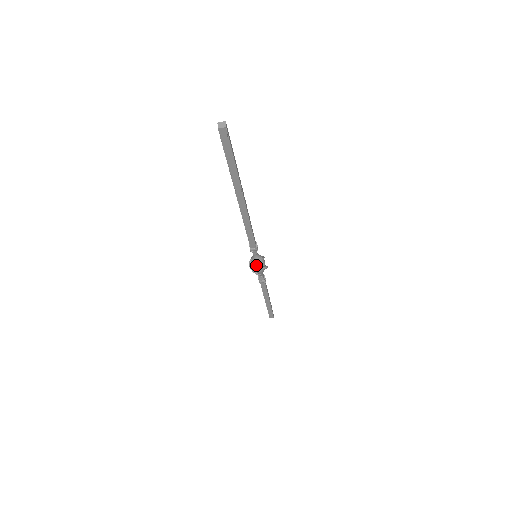
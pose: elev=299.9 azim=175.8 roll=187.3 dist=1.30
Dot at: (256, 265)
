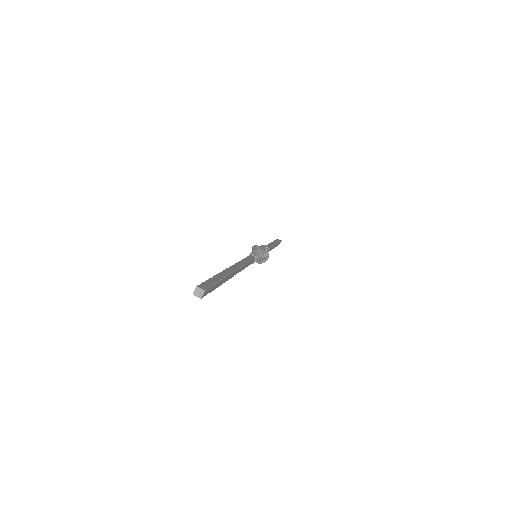
Dot at: (262, 259)
